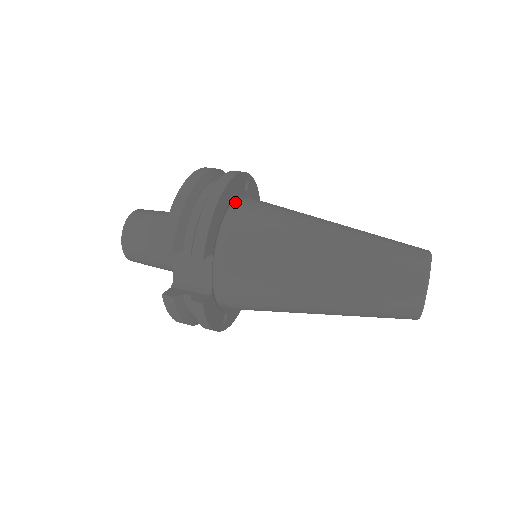
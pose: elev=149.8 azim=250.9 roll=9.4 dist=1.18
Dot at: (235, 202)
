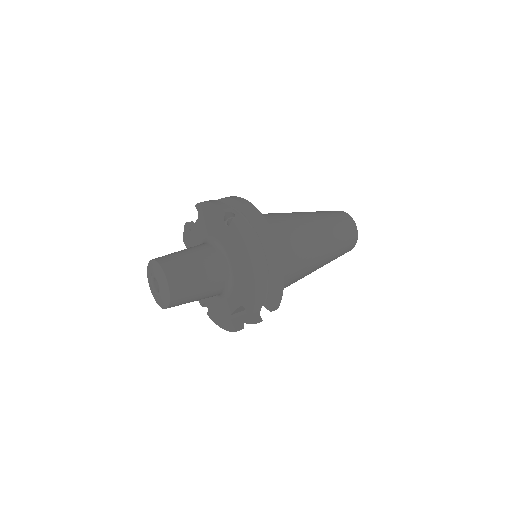
Dot at: occluded
